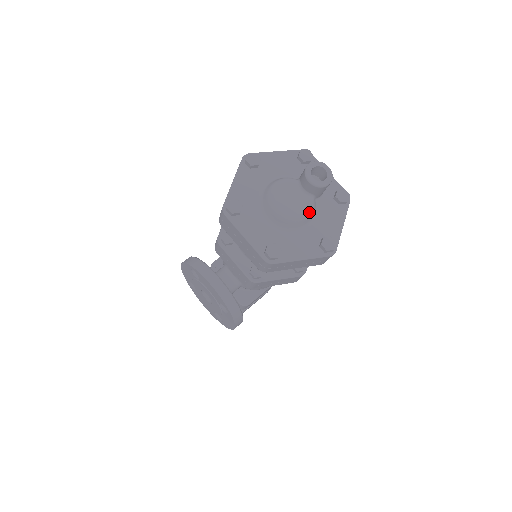
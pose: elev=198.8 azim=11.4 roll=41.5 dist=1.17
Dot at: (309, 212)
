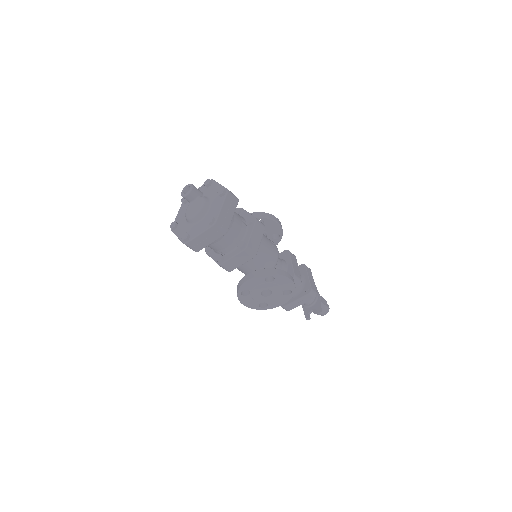
Dot at: (203, 199)
